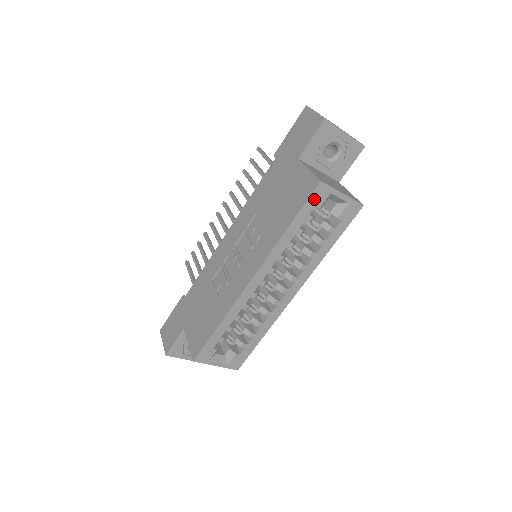
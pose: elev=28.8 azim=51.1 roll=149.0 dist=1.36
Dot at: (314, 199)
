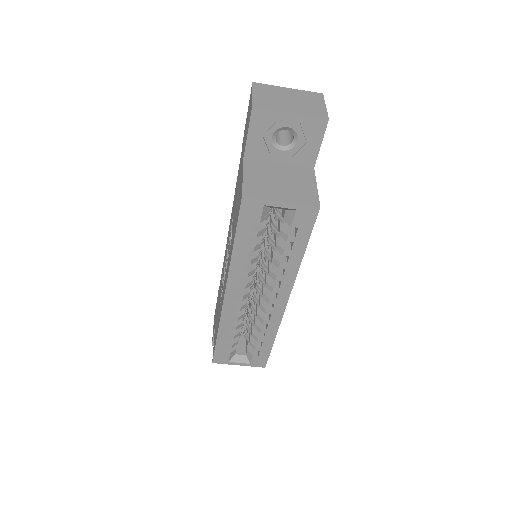
Dot at: (246, 215)
